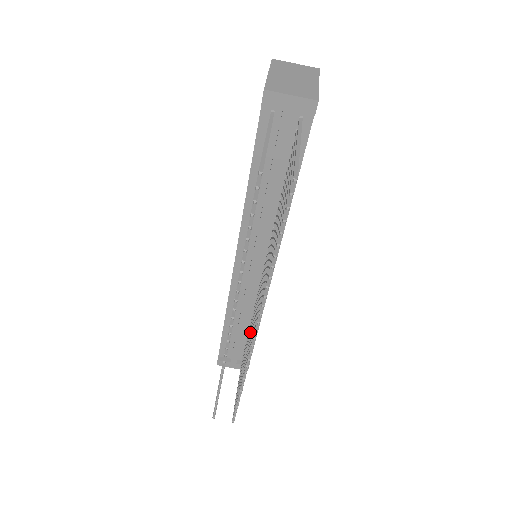
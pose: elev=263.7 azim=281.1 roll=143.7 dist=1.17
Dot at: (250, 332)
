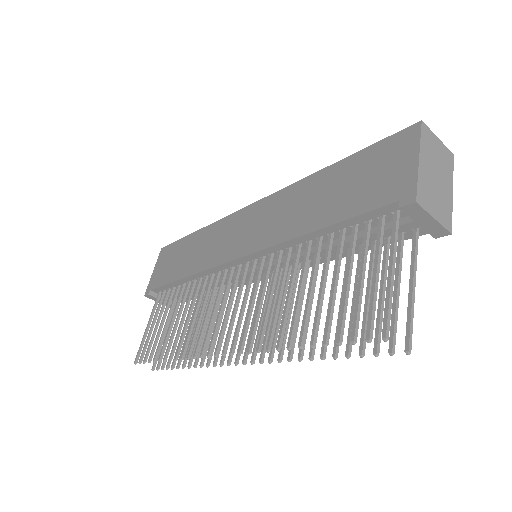
Dot at: occluded
